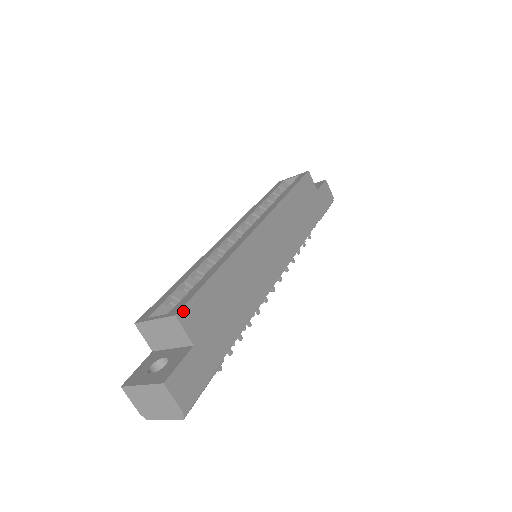
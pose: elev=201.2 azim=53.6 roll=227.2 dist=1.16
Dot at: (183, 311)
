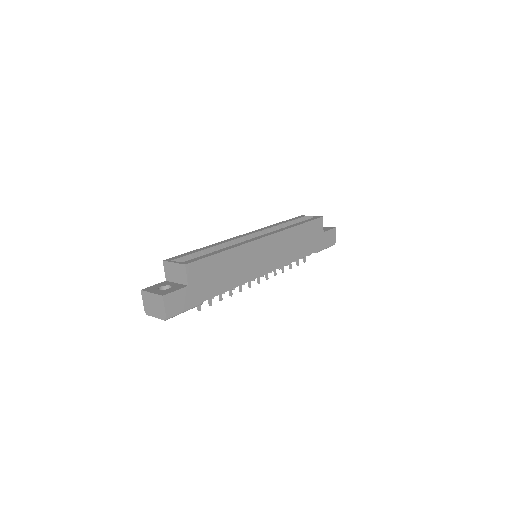
Dot at: (191, 264)
